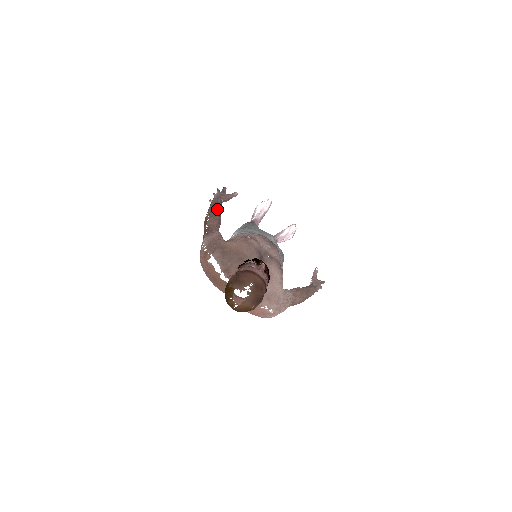
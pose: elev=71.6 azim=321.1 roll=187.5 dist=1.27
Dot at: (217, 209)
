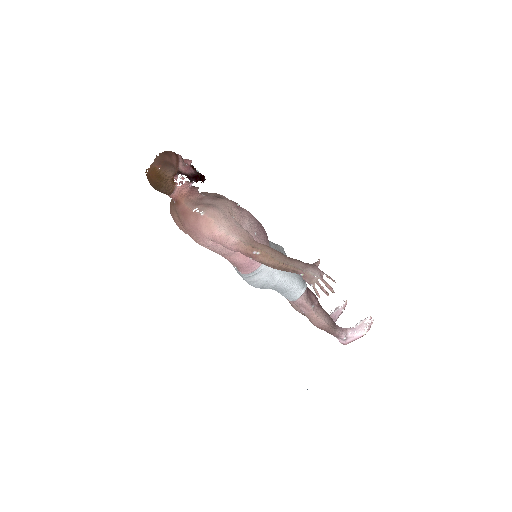
Dot at: occluded
